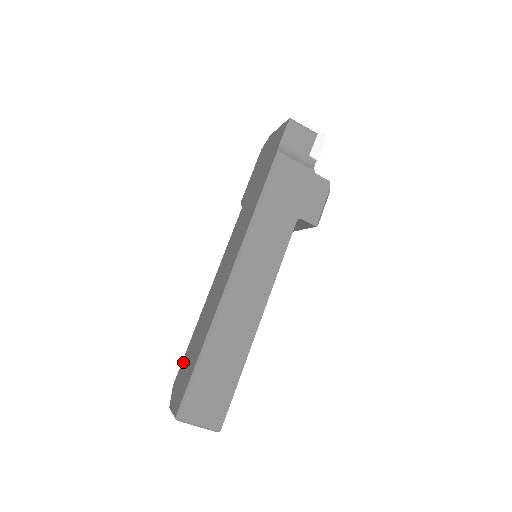
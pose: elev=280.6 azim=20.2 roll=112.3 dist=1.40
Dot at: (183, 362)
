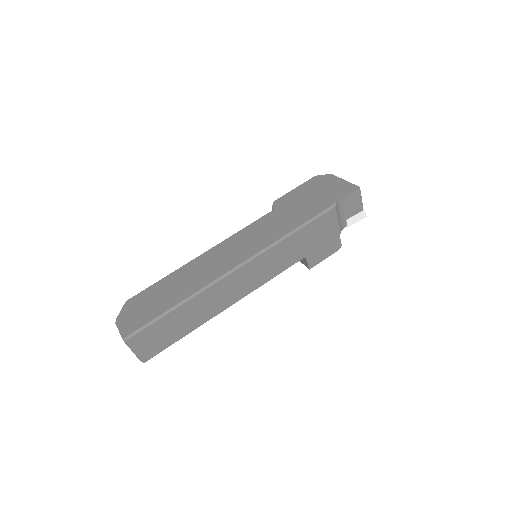
Dot at: (147, 291)
